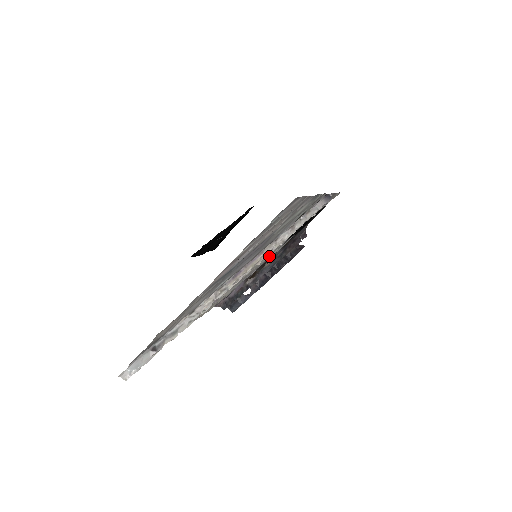
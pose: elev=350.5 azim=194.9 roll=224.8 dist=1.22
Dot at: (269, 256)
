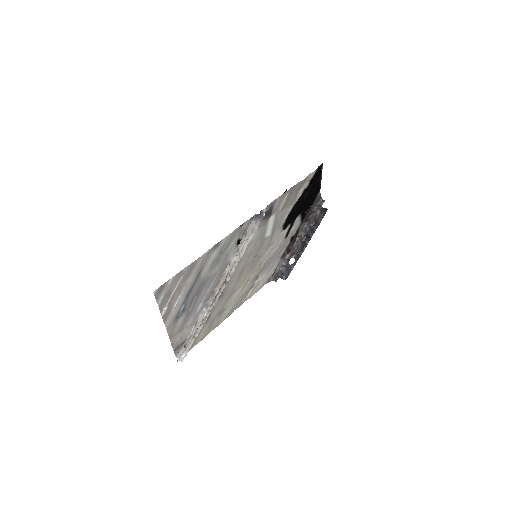
Dot at: (280, 243)
